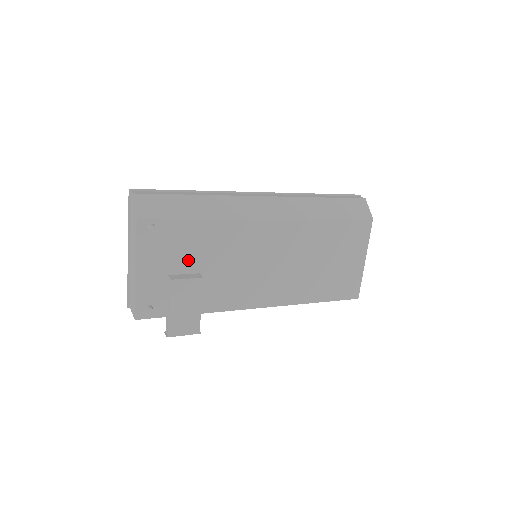
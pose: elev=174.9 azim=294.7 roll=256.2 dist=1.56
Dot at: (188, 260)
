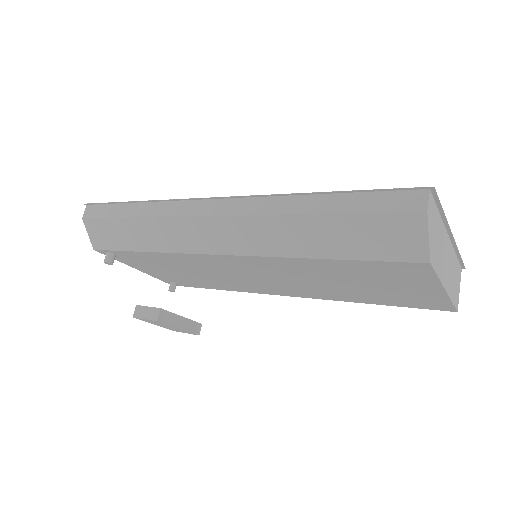
Dot at: (170, 268)
